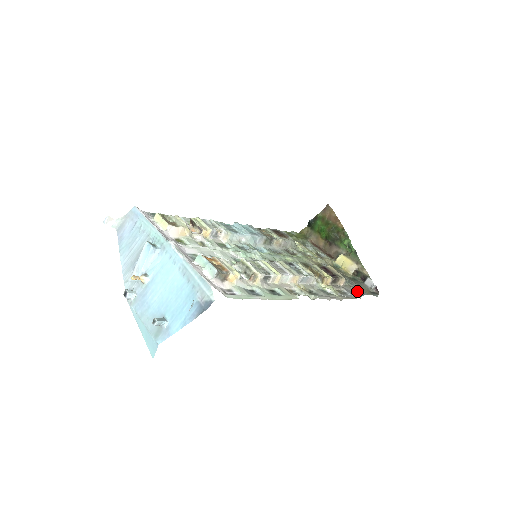
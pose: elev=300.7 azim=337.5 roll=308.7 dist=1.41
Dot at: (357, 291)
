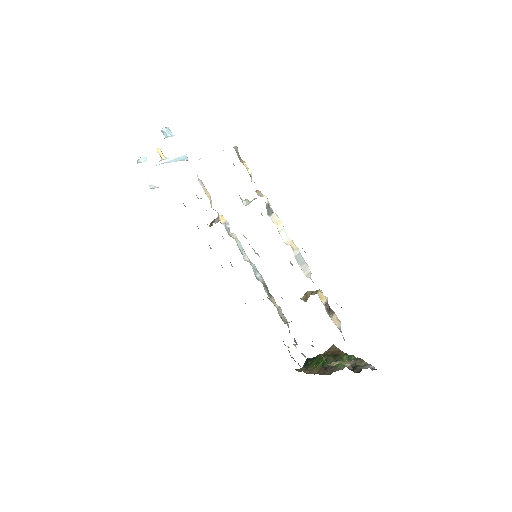
Dot at: occluded
